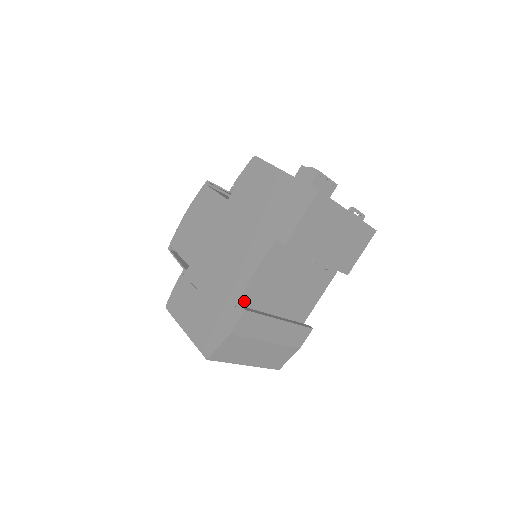
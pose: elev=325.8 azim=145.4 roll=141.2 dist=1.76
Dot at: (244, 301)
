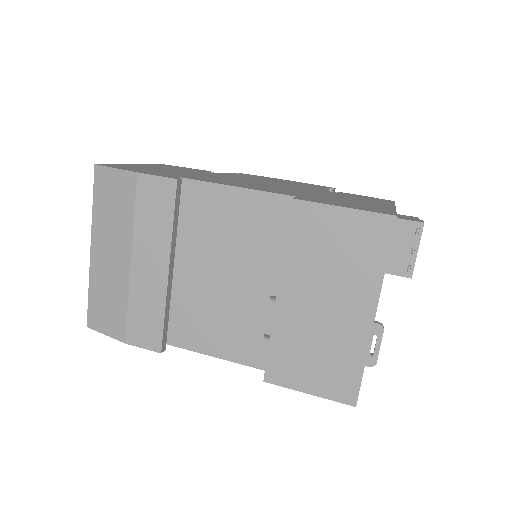
Dot at: (190, 192)
